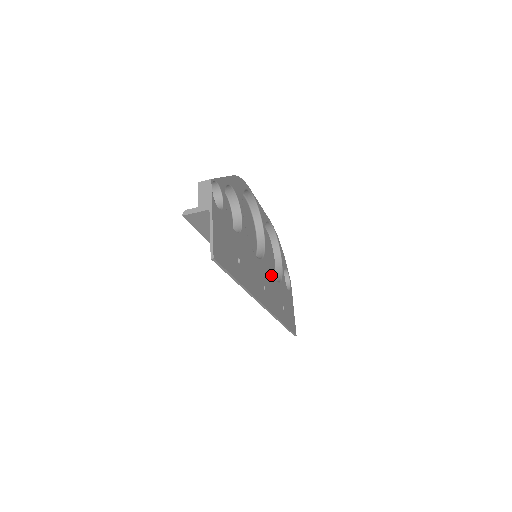
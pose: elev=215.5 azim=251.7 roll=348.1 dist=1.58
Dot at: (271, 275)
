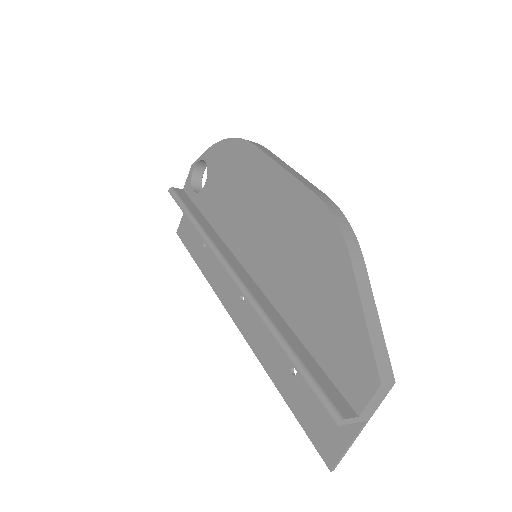
Dot at: occluded
